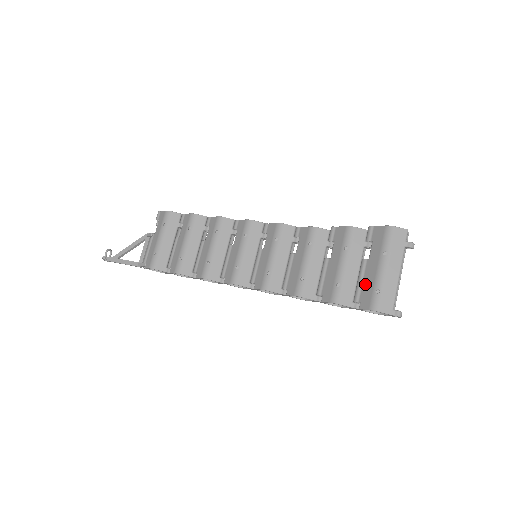
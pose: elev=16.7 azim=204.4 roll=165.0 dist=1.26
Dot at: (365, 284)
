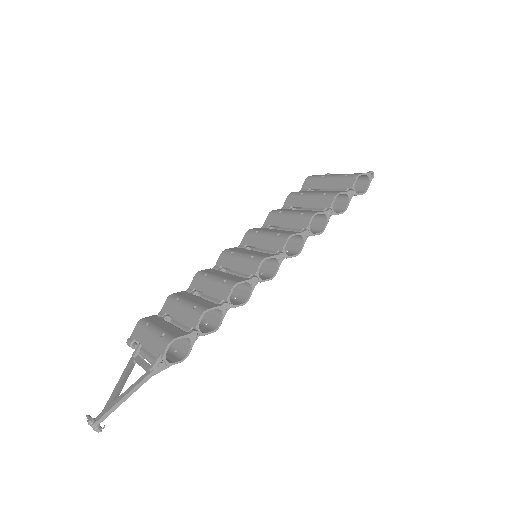
Dot at: (336, 186)
